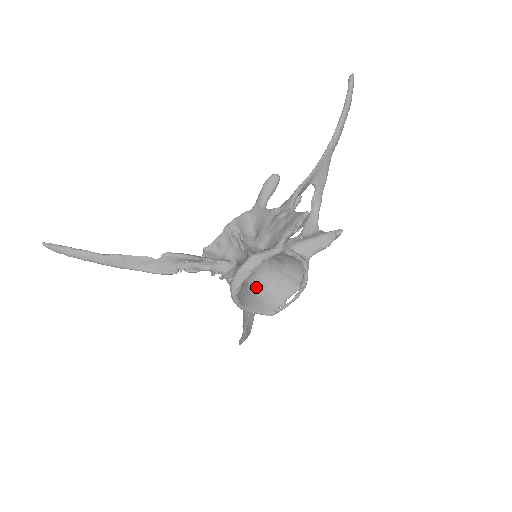
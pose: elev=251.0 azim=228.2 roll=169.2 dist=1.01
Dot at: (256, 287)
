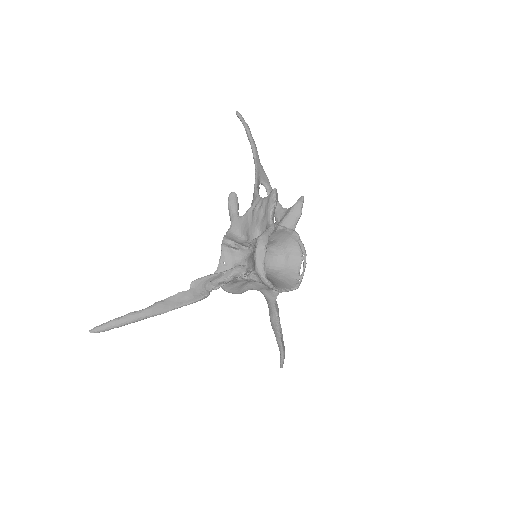
Dot at: (272, 276)
